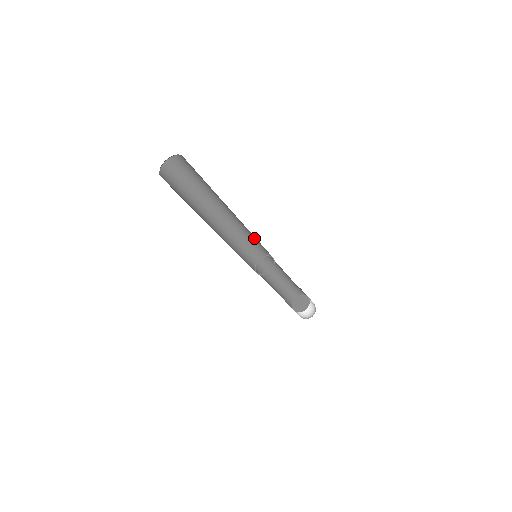
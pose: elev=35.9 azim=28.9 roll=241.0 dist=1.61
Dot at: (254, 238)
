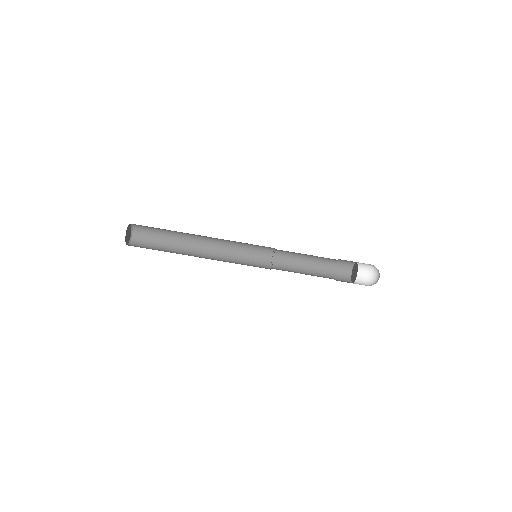
Dot at: (244, 244)
